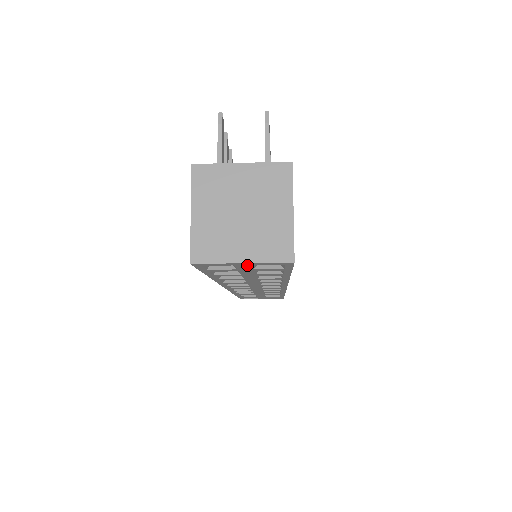
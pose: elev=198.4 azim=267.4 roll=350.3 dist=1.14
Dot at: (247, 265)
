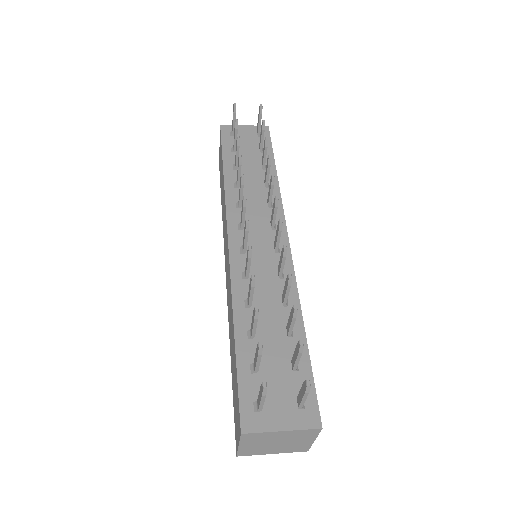
Dot at: occluded
